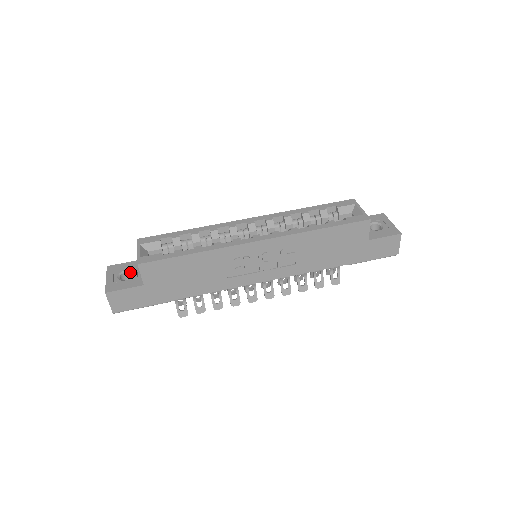
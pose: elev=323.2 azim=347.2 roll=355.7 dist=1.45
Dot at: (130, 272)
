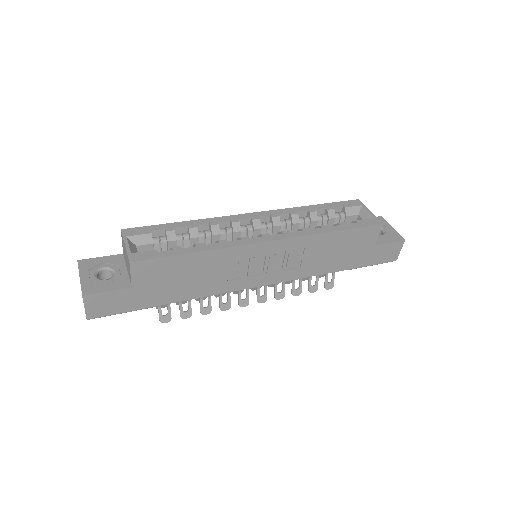
Dot at: (110, 269)
